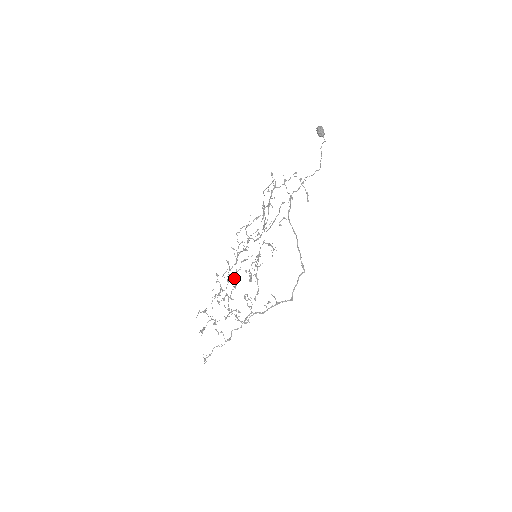
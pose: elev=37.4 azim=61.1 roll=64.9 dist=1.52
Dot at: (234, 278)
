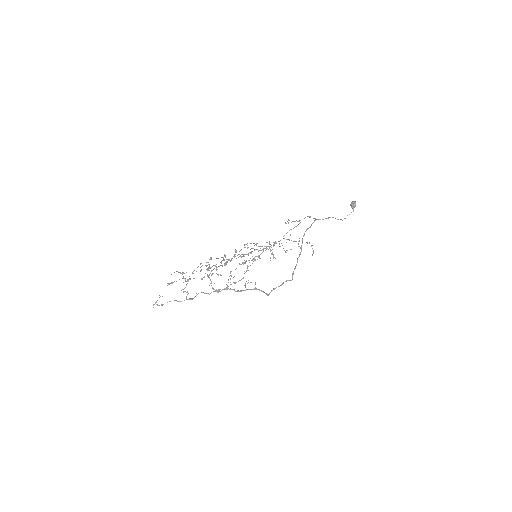
Dot at: occluded
